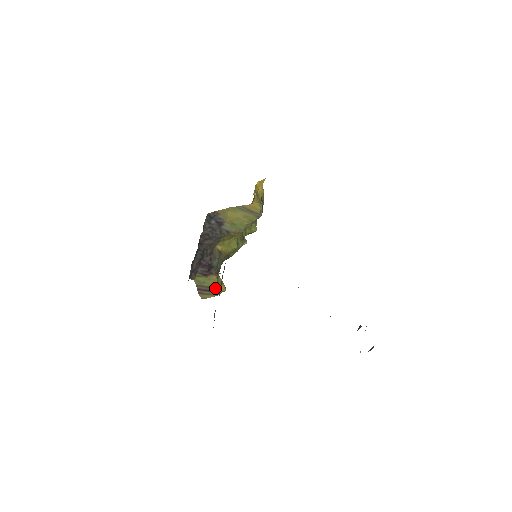
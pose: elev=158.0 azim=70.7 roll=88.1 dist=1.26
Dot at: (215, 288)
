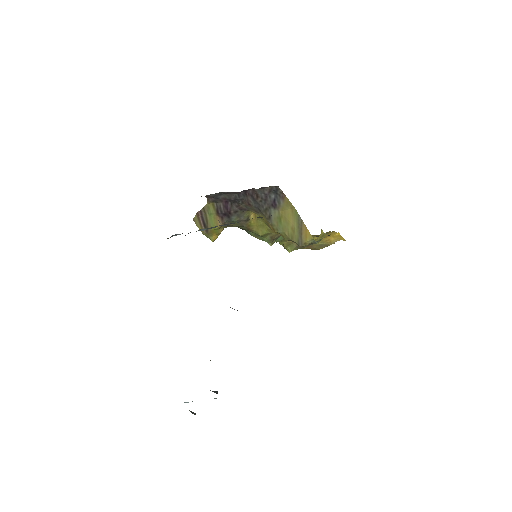
Dot at: (209, 229)
